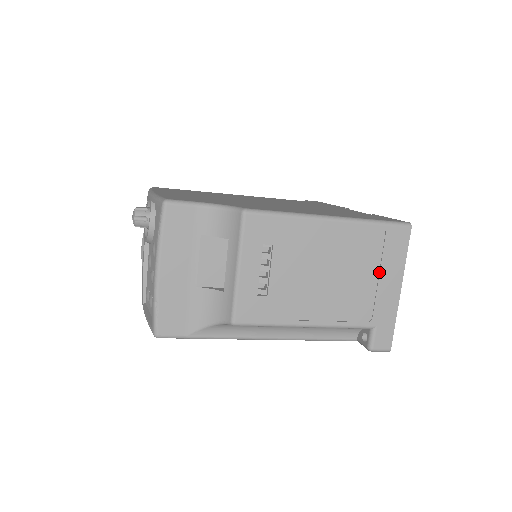
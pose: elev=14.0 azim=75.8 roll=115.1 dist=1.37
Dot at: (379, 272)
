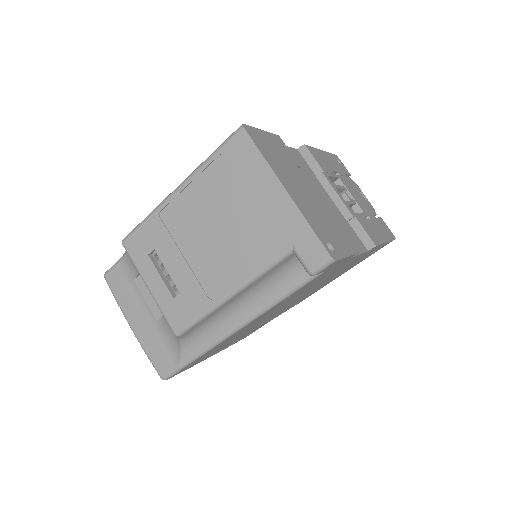
Dot at: (250, 194)
